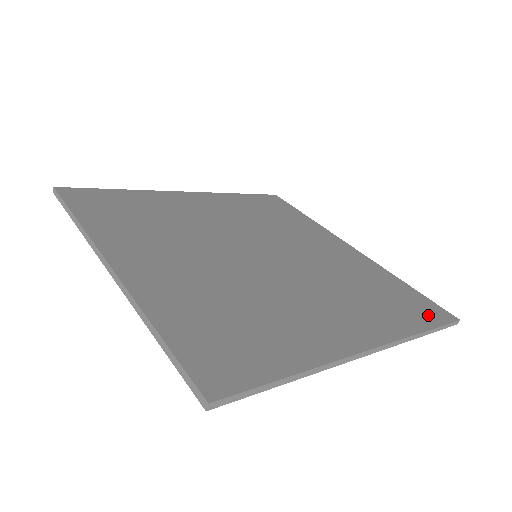
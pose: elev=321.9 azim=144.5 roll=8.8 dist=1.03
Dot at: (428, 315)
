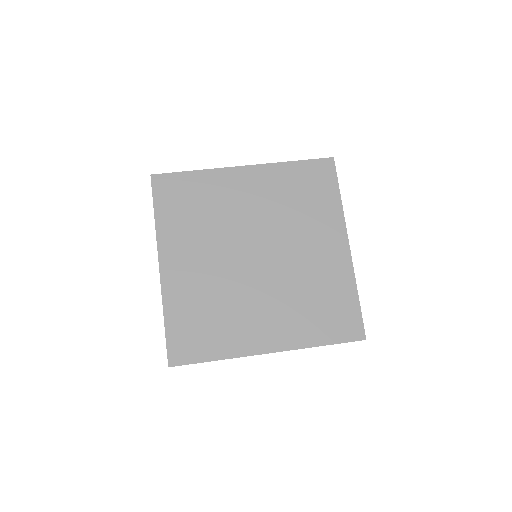
Dot at: (342, 332)
